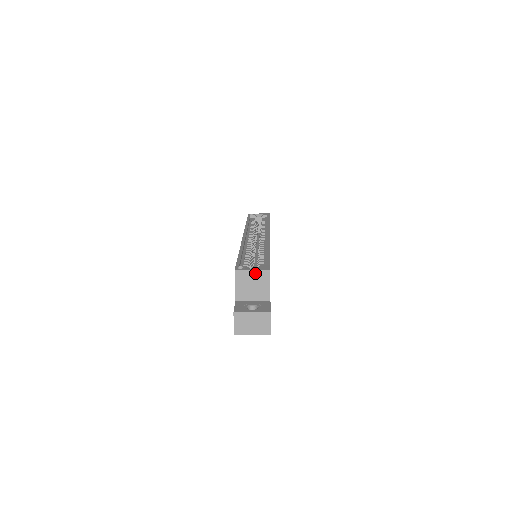
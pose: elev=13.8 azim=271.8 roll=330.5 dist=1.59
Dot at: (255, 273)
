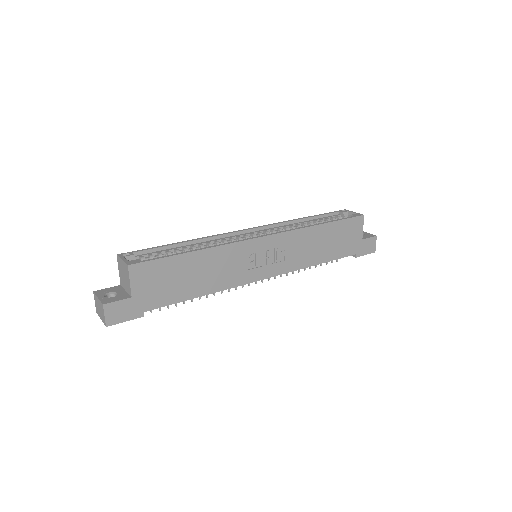
Dot at: (123, 264)
